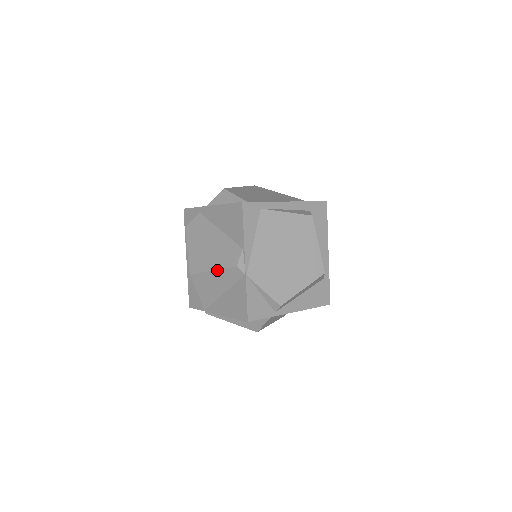
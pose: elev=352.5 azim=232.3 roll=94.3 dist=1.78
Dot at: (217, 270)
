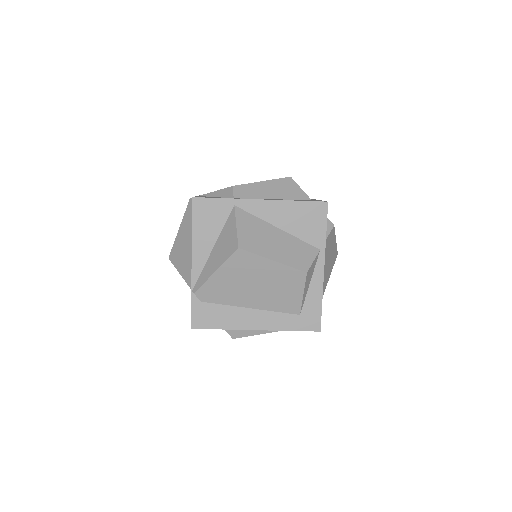
Dot at: (182, 223)
